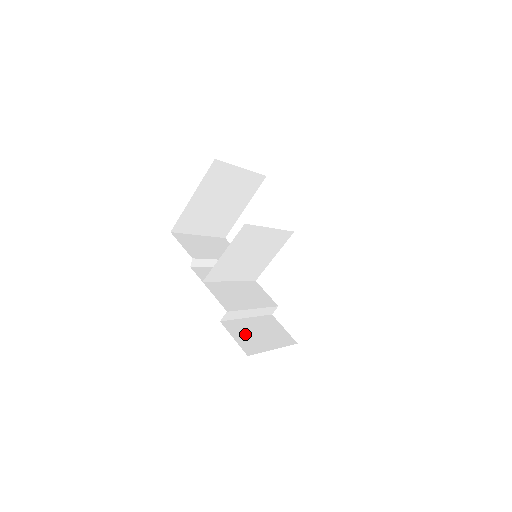
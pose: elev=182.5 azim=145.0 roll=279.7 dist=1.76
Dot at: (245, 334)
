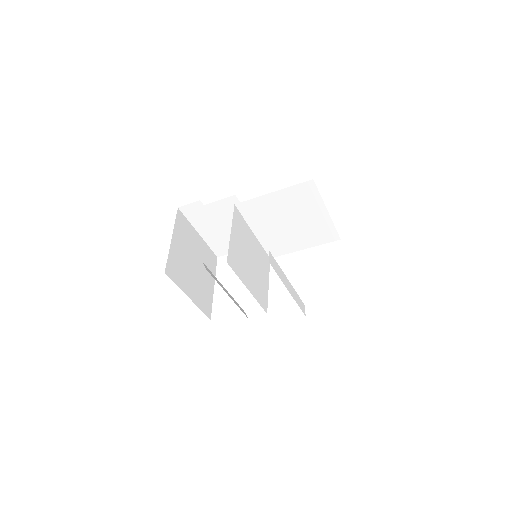
Dot at: occluded
